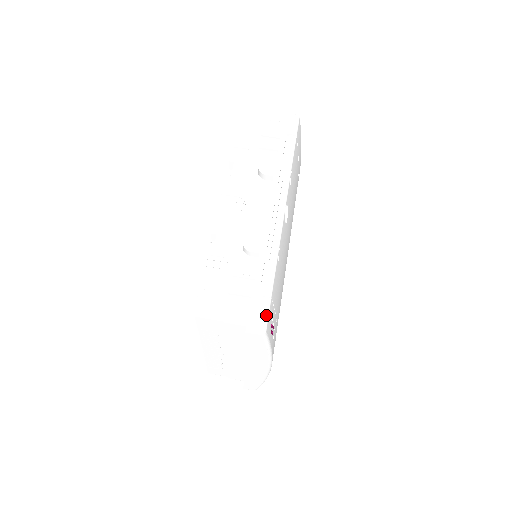
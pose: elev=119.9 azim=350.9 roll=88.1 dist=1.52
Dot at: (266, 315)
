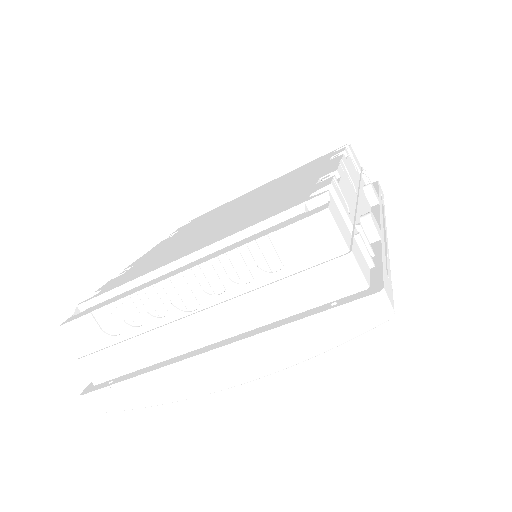
Dot at: occluded
